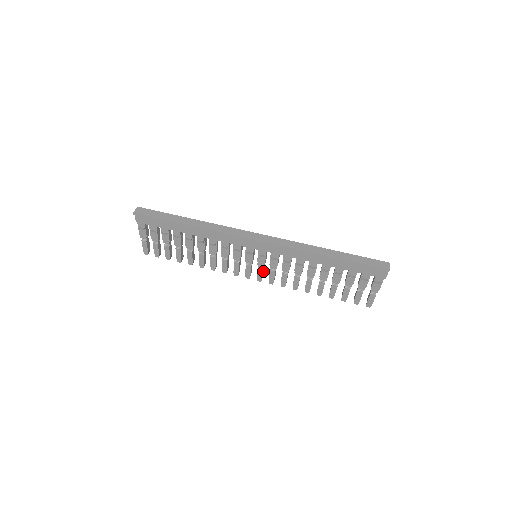
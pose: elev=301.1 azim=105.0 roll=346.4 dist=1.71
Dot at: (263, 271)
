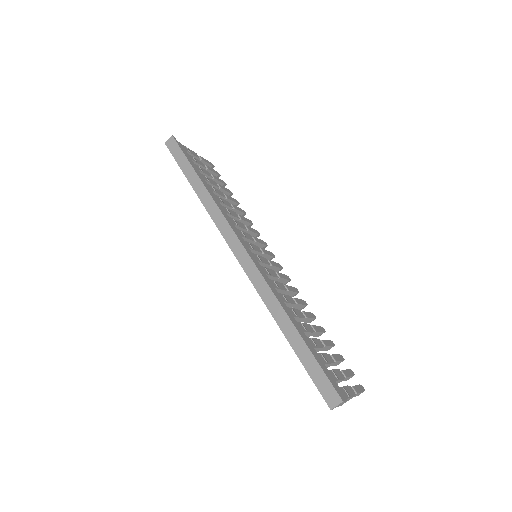
Dot at: (274, 268)
